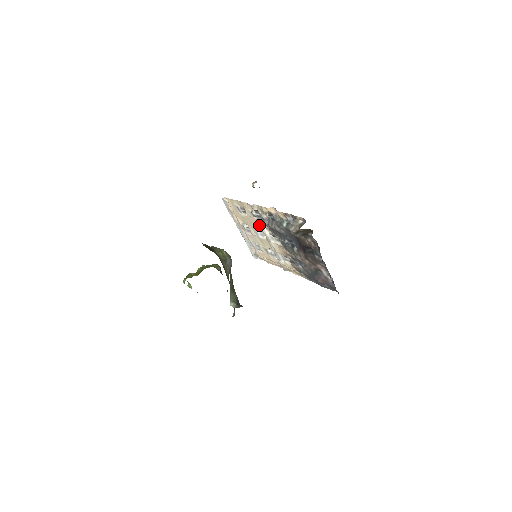
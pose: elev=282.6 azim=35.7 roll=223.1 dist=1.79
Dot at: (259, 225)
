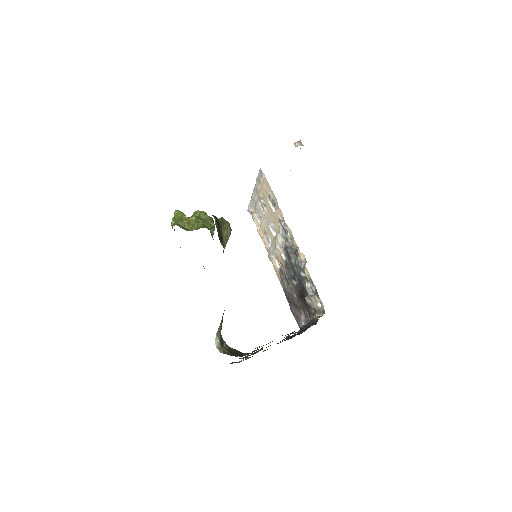
Dot at: (278, 229)
